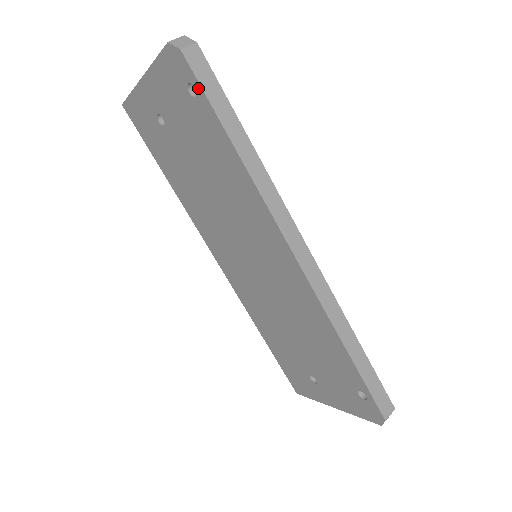
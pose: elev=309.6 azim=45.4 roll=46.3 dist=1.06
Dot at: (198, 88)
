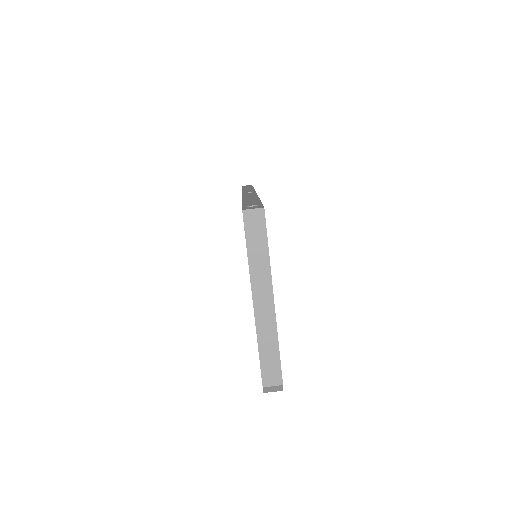
Dot at: occluded
